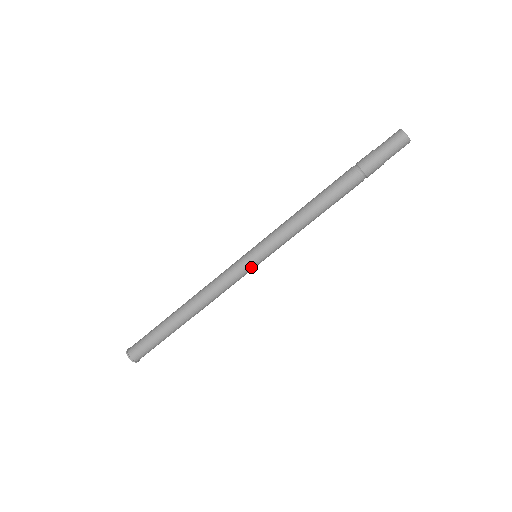
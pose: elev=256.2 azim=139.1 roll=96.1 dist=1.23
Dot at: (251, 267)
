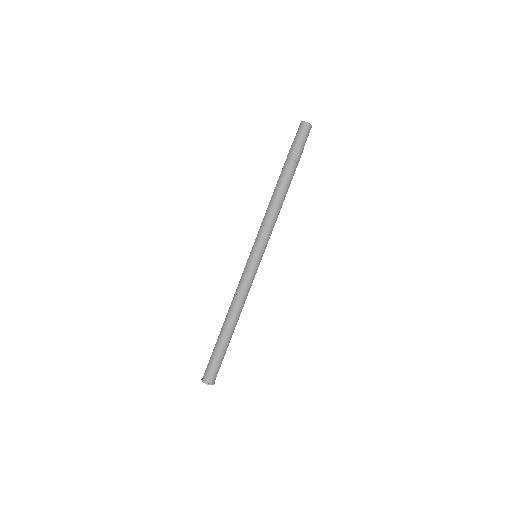
Dot at: (256, 265)
